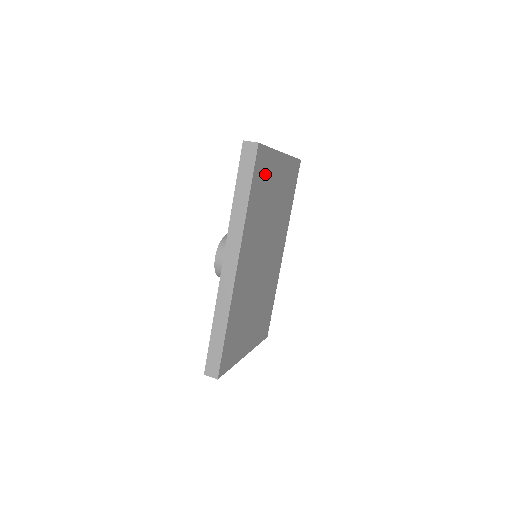
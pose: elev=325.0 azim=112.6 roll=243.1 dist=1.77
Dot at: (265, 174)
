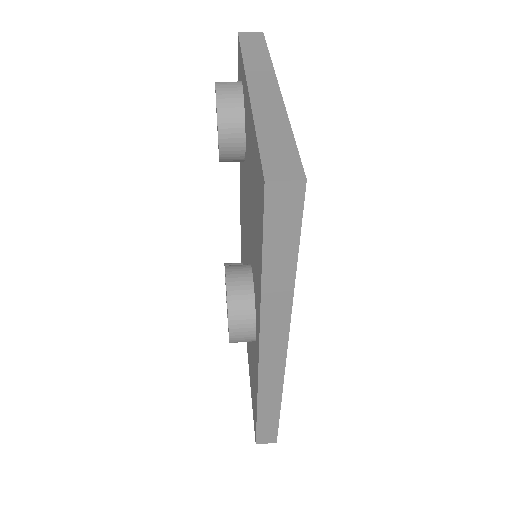
Dot at: occluded
